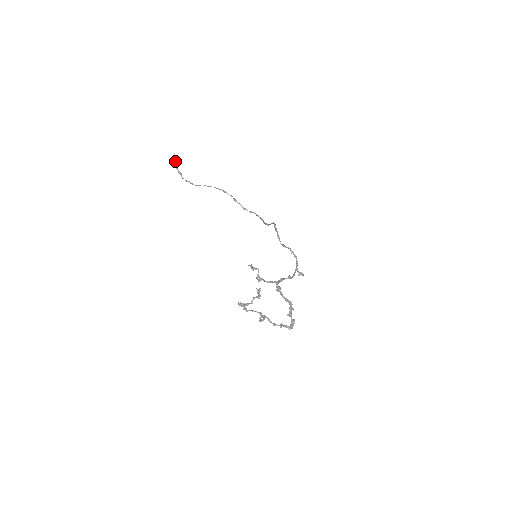
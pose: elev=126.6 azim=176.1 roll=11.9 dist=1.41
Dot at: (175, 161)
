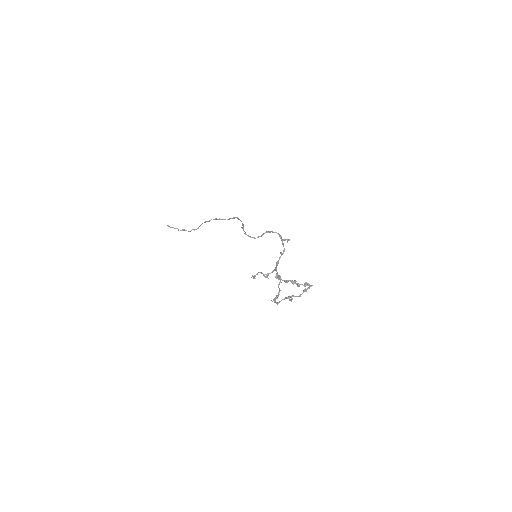
Dot at: occluded
